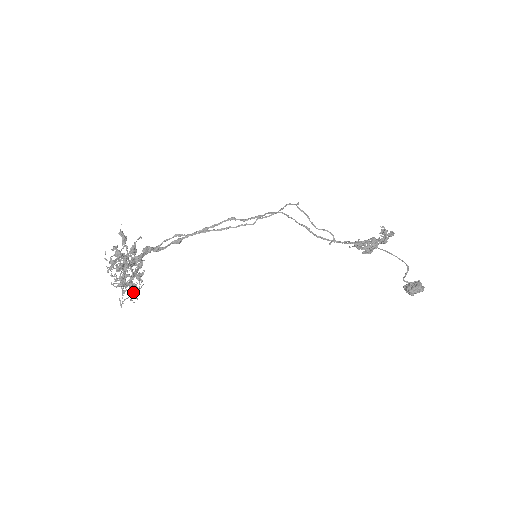
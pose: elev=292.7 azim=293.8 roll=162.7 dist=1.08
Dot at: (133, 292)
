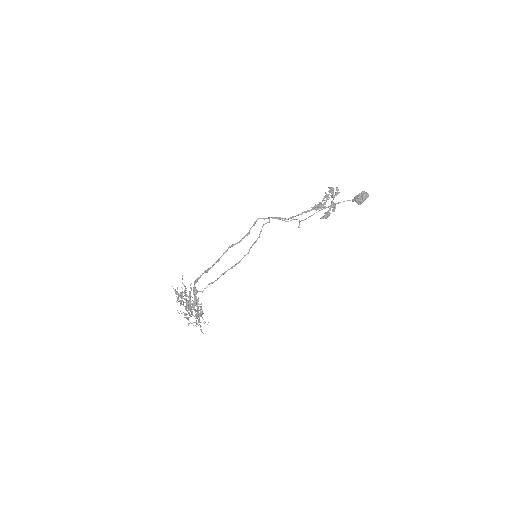
Dot at: occluded
